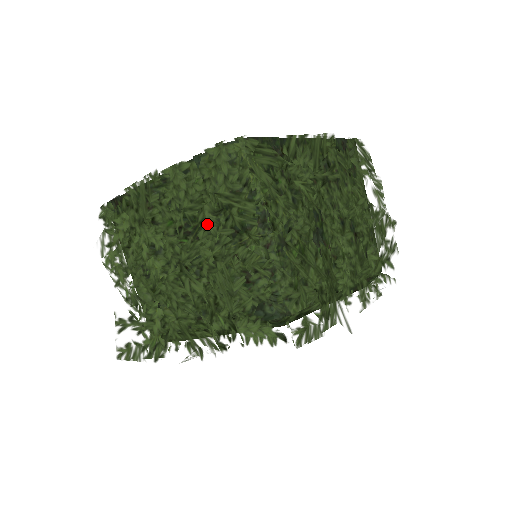
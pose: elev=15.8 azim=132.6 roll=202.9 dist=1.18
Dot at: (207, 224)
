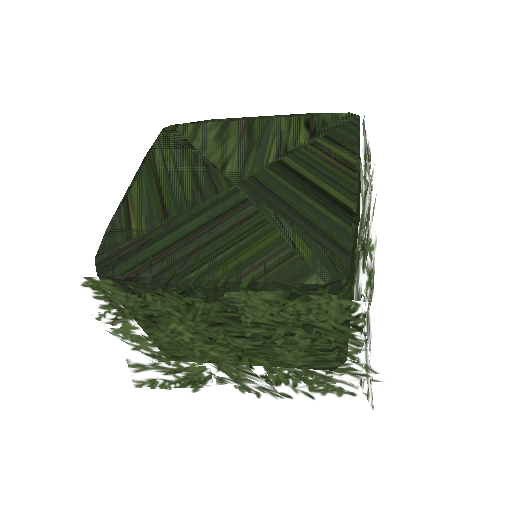
Dot at: (296, 343)
